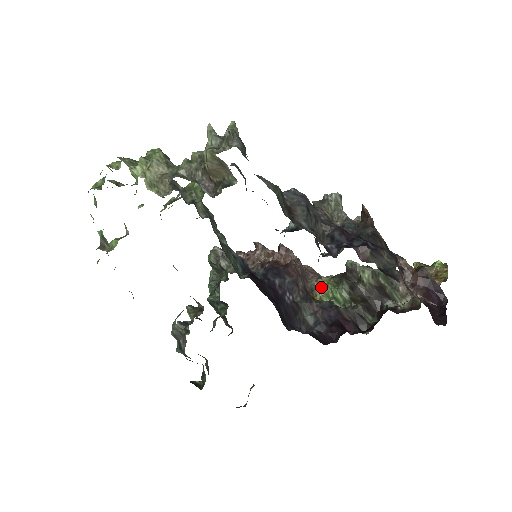
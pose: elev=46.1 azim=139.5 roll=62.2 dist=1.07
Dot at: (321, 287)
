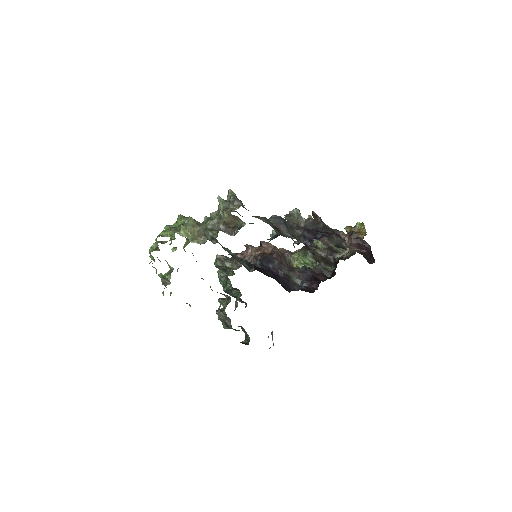
Dot at: (295, 259)
